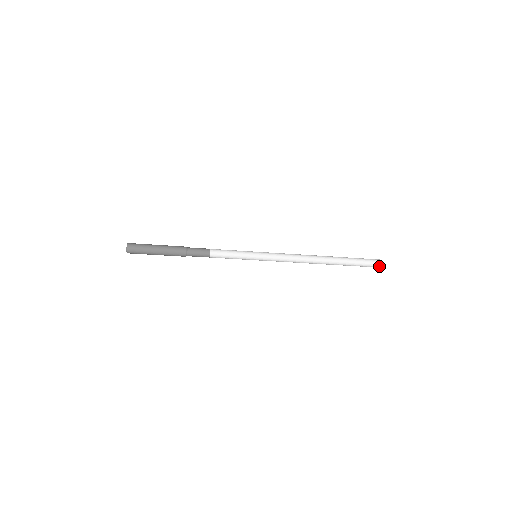
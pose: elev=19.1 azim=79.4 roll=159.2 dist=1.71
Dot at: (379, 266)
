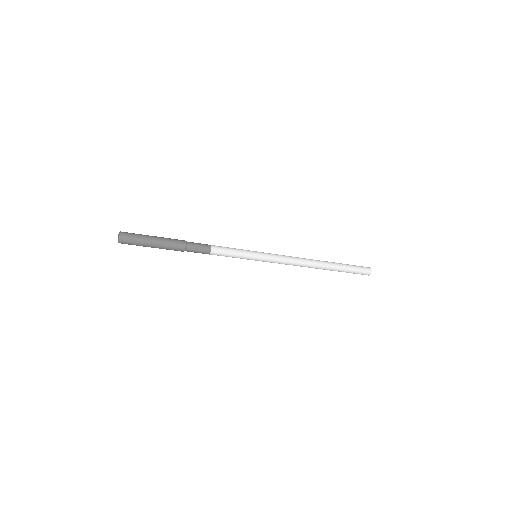
Dot at: (368, 275)
